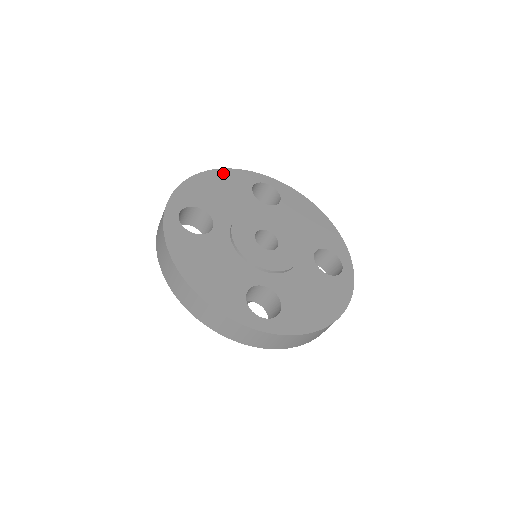
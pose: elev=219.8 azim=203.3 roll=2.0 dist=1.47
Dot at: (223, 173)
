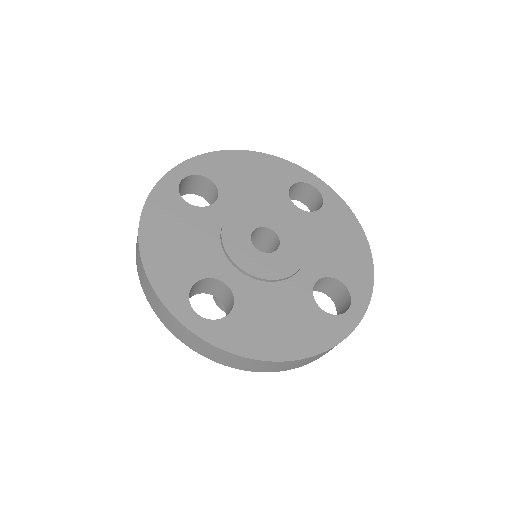
Dot at: (268, 159)
